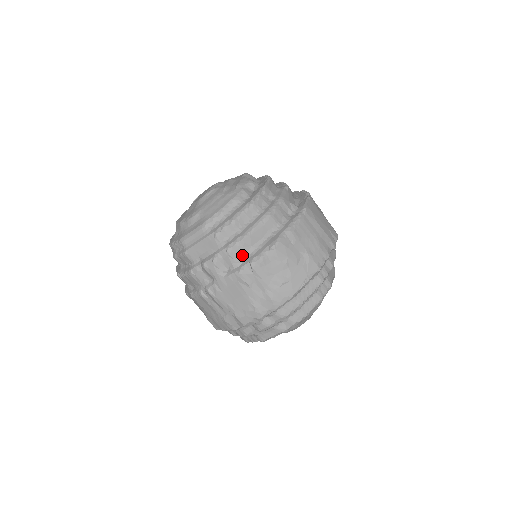
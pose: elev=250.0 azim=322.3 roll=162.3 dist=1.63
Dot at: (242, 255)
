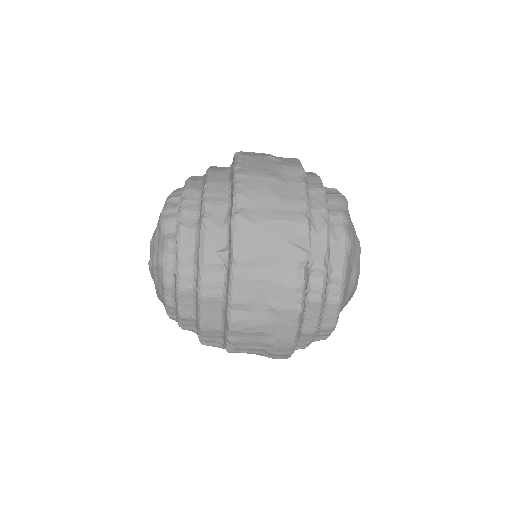
Dot at: (216, 336)
